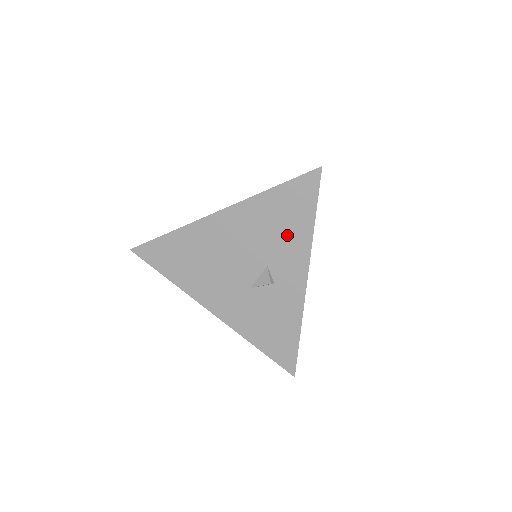
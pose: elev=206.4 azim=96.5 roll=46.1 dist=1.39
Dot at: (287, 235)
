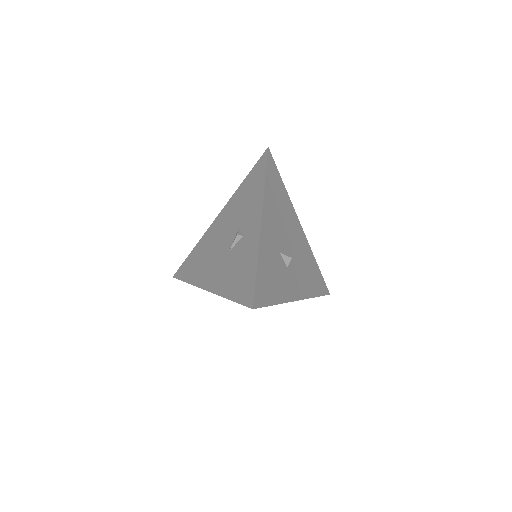
Dot at: (251, 199)
